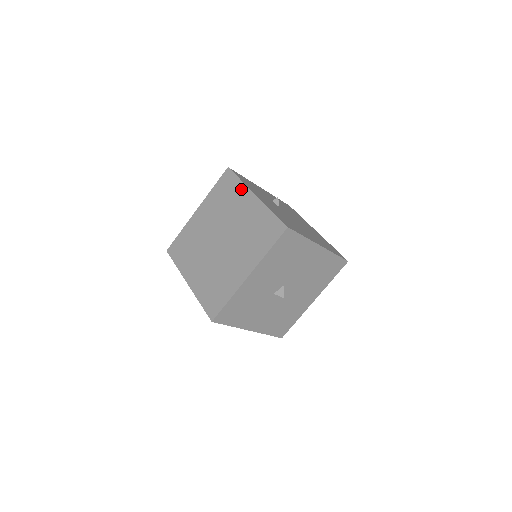
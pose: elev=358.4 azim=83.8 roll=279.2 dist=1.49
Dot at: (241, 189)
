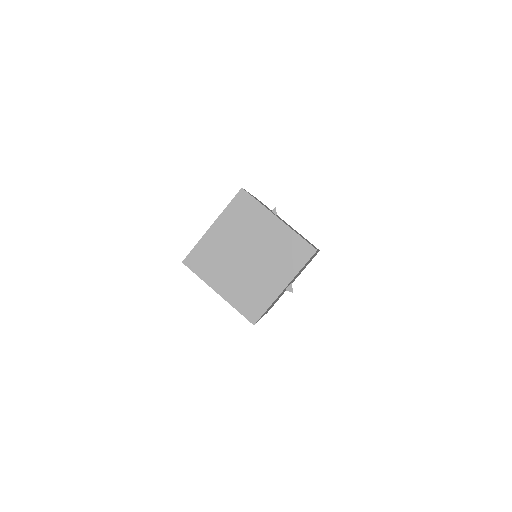
Dot at: (262, 211)
